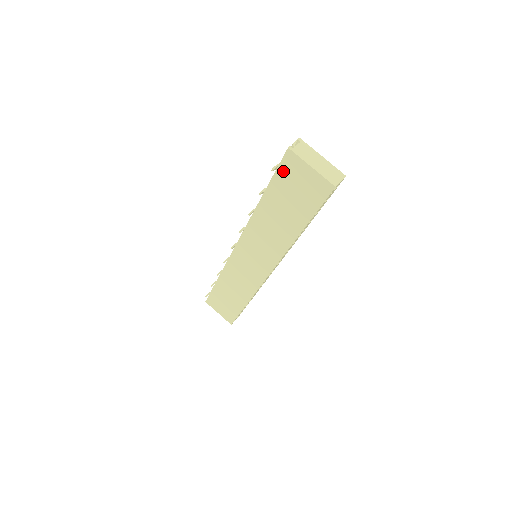
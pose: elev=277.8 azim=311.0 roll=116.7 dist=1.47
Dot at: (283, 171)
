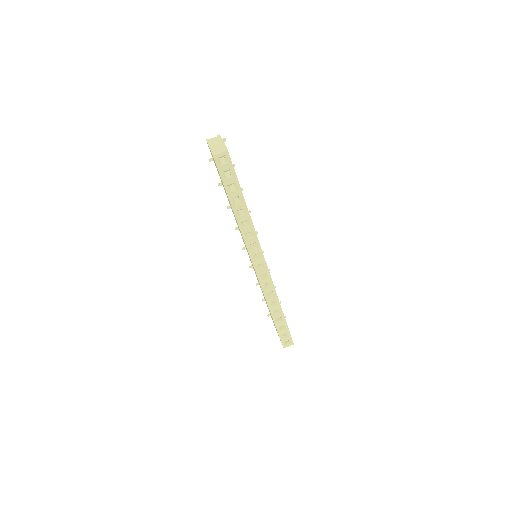
Dot at: occluded
